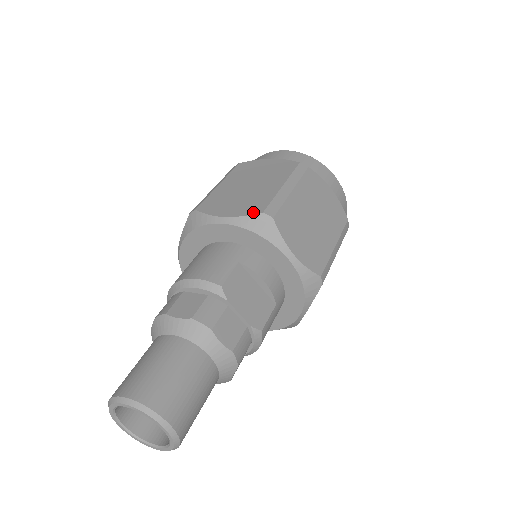
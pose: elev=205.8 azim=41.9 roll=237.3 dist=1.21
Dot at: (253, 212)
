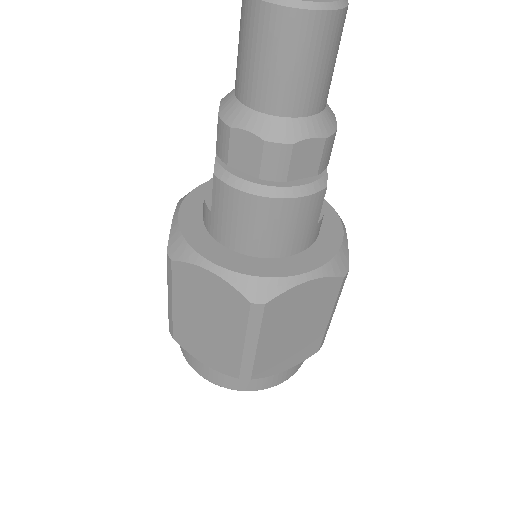
Dot at: occluded
